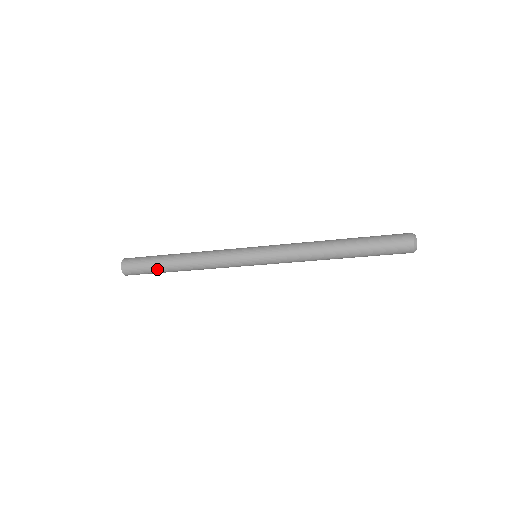
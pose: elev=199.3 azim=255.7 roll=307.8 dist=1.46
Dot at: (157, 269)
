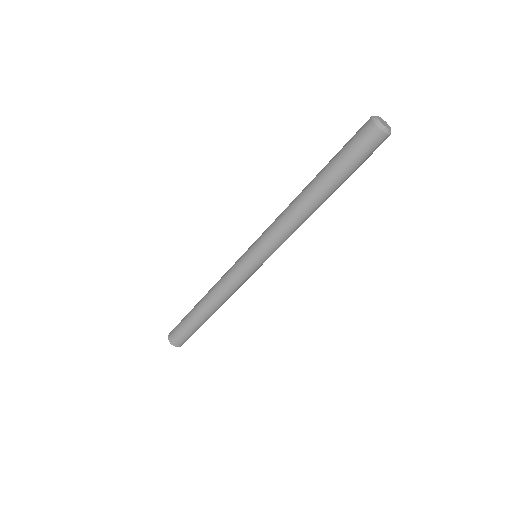
Dot at: (187, 316)
